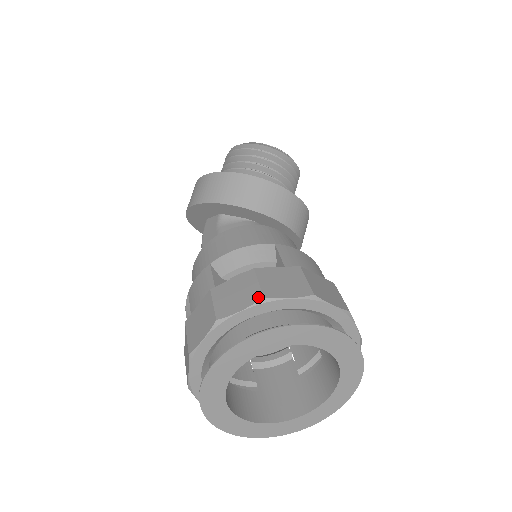
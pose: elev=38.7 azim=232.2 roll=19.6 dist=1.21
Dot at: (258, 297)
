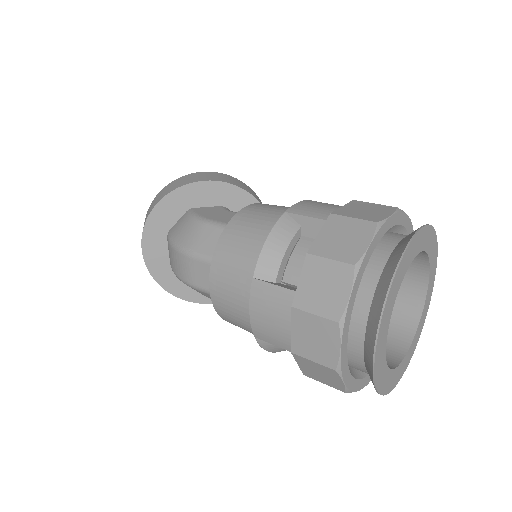
Dot at: occluded
